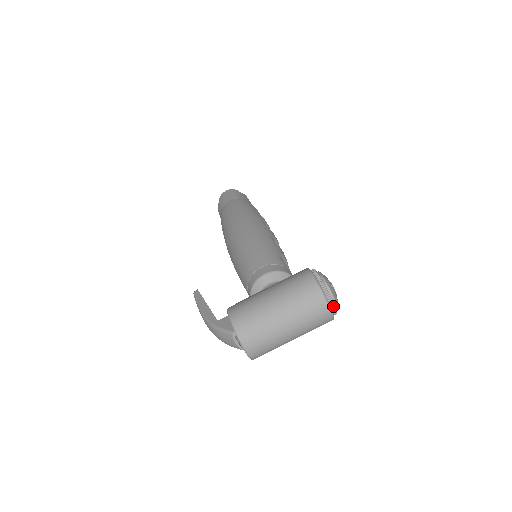
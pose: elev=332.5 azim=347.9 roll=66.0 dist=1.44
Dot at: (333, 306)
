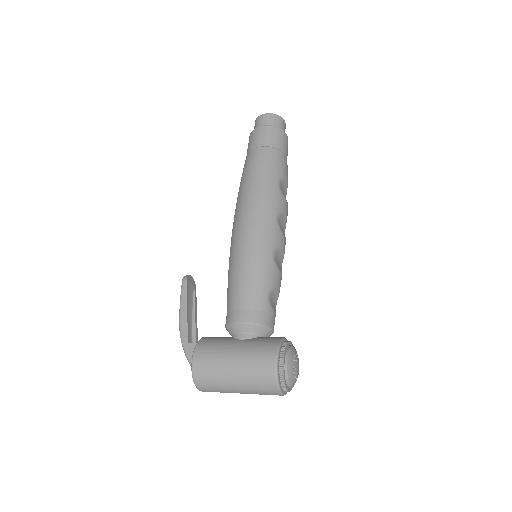
Dot at: occluded
